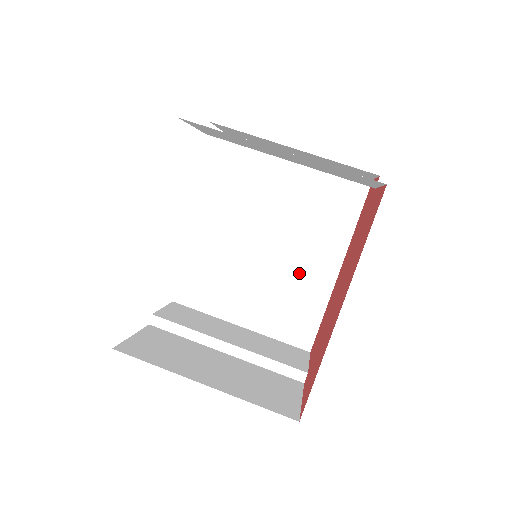
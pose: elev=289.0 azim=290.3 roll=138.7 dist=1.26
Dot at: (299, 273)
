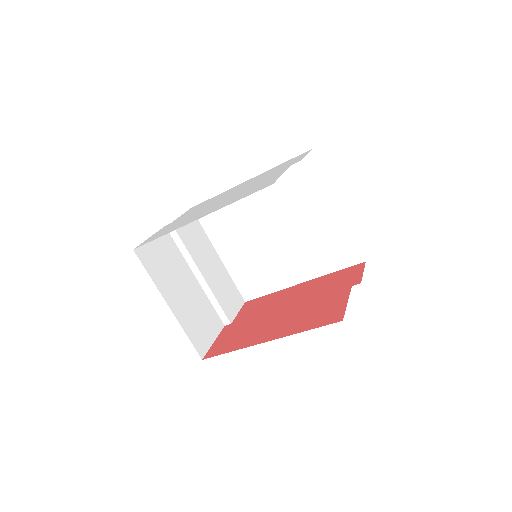
Dot at: (277, 264)
